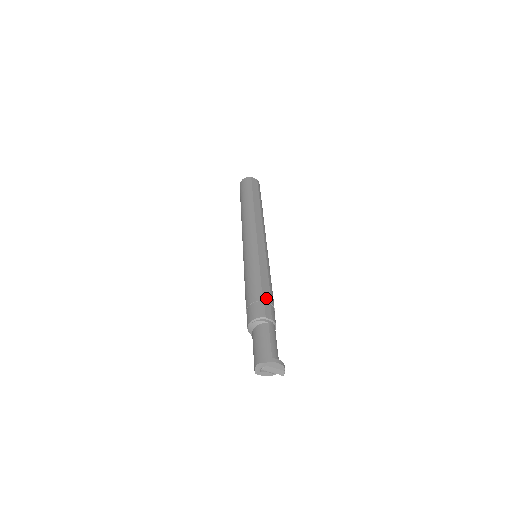
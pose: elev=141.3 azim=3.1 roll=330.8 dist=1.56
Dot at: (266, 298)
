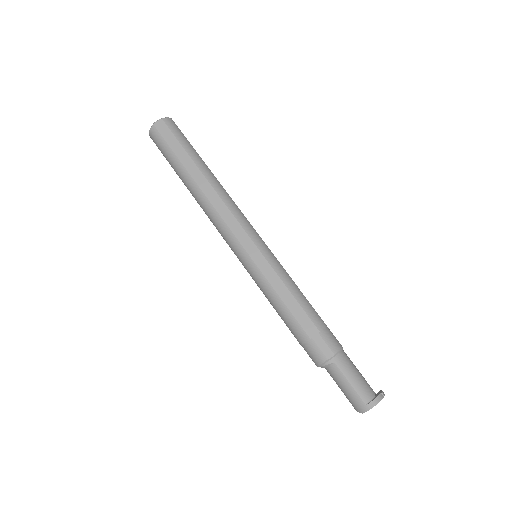
Dot at: (310, 330)
